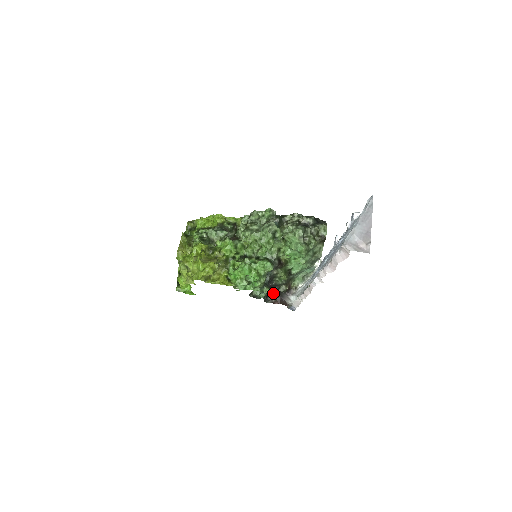
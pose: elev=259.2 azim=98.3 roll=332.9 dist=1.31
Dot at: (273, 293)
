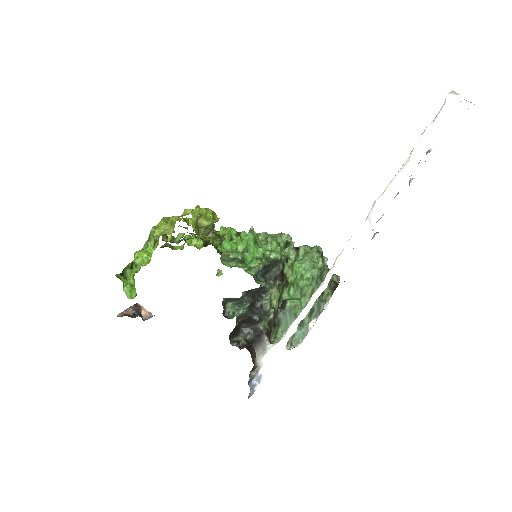
Dot at: (244, 335)
